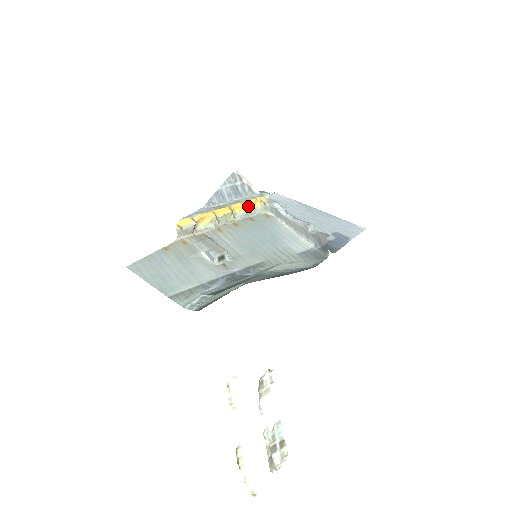
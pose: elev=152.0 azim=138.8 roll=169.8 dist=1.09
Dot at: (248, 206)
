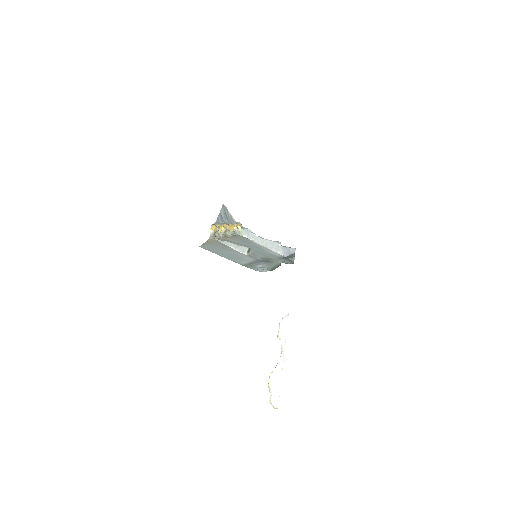
Dot at: (236, 227)
